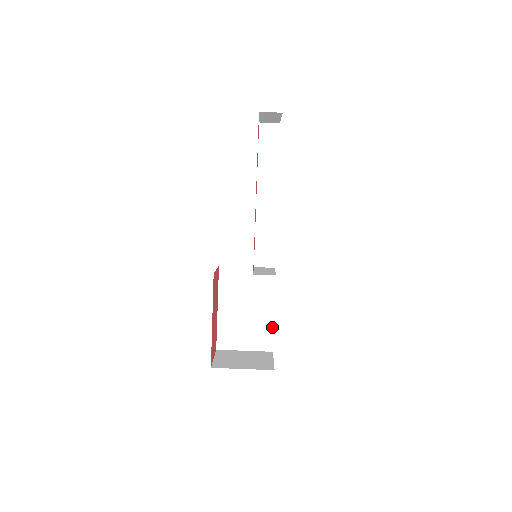
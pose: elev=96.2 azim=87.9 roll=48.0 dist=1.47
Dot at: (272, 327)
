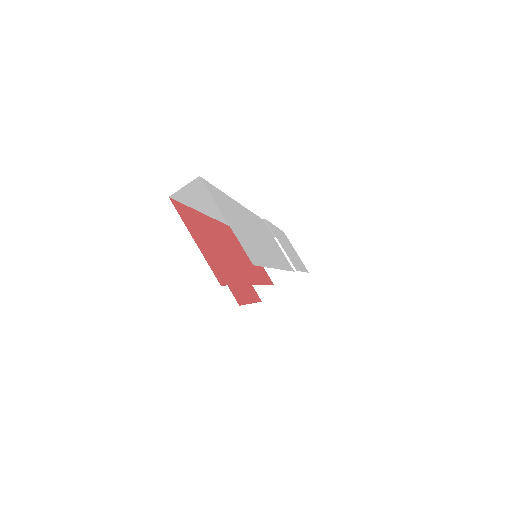
Dot at: occluded
